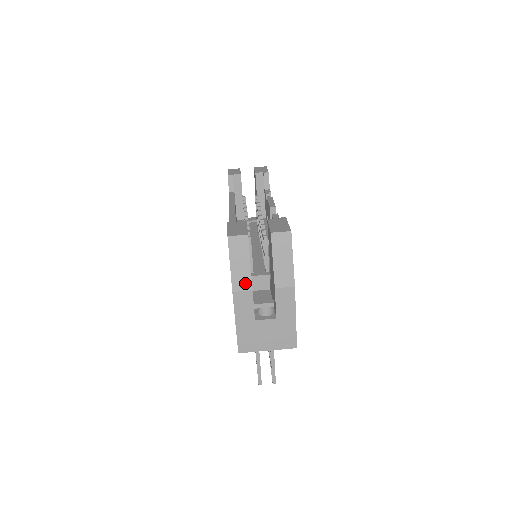
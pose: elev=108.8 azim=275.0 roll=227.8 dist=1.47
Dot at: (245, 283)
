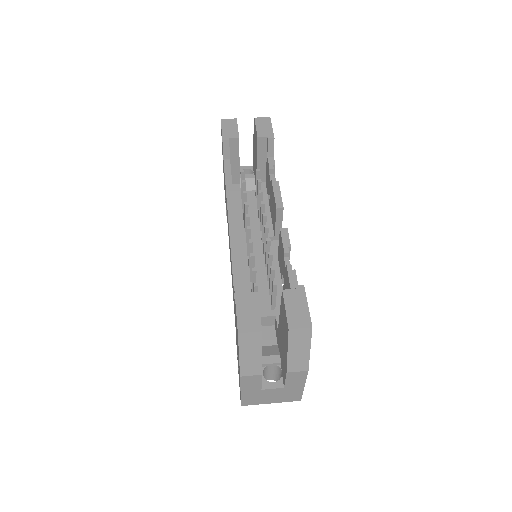
Dot at: (255, 370)
